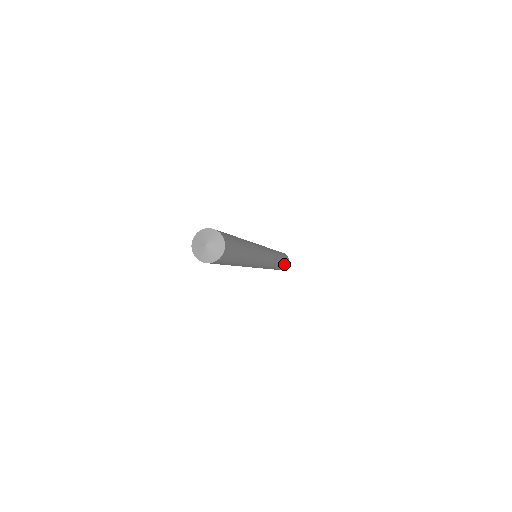
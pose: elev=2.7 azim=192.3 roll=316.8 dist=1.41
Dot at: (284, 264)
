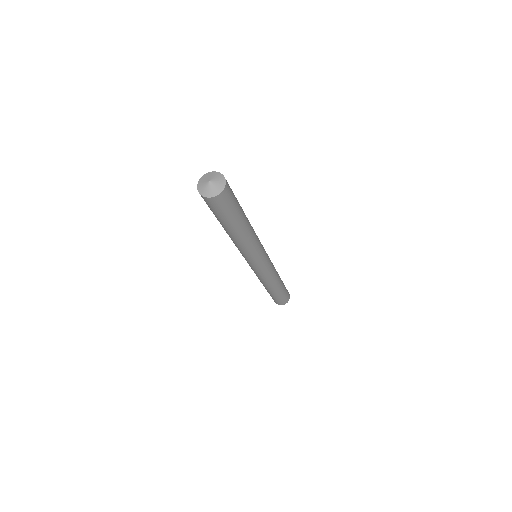
Dot at: (285, 291)
